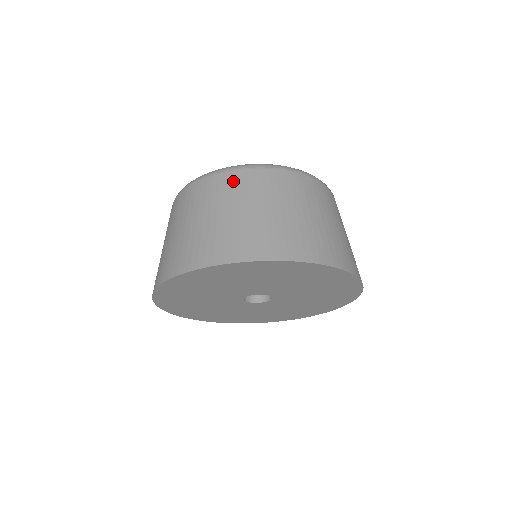
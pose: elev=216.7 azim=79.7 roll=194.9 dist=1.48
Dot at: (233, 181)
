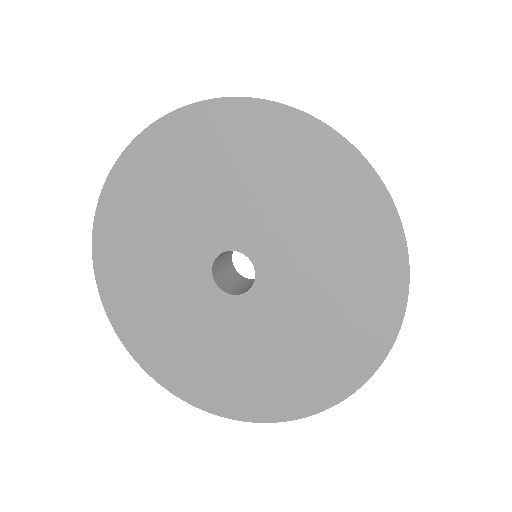
Dot at: occluded
